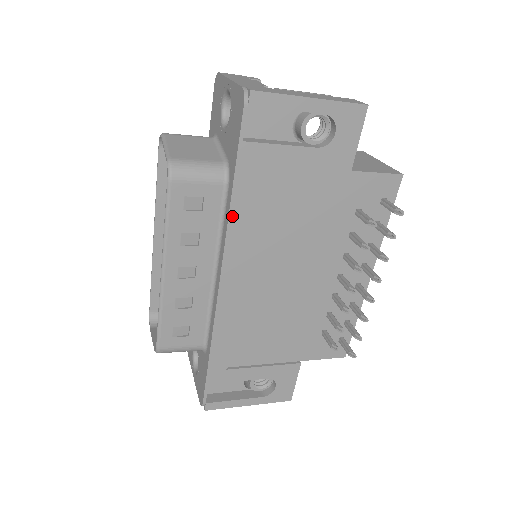
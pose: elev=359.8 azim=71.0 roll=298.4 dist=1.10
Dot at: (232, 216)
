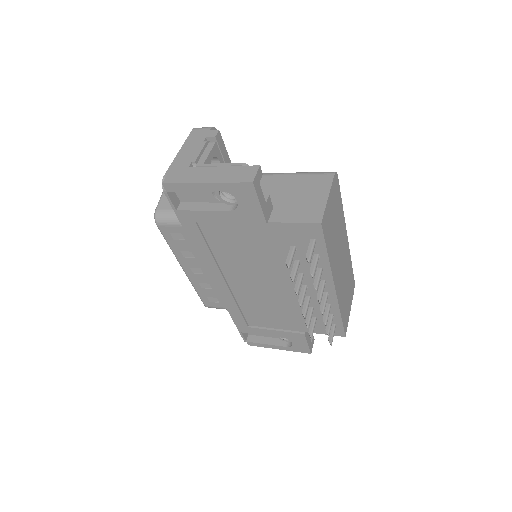
Dot at: (196, 249)
